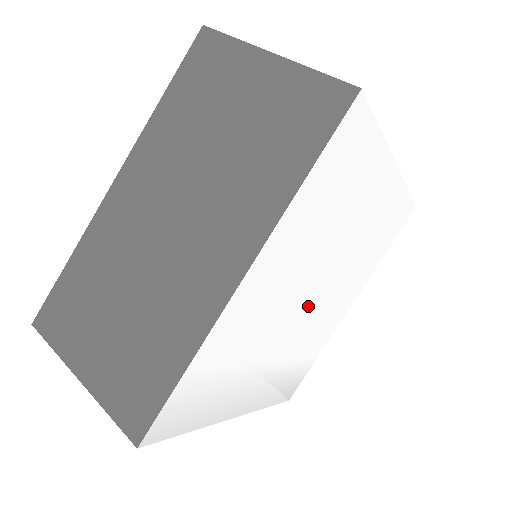
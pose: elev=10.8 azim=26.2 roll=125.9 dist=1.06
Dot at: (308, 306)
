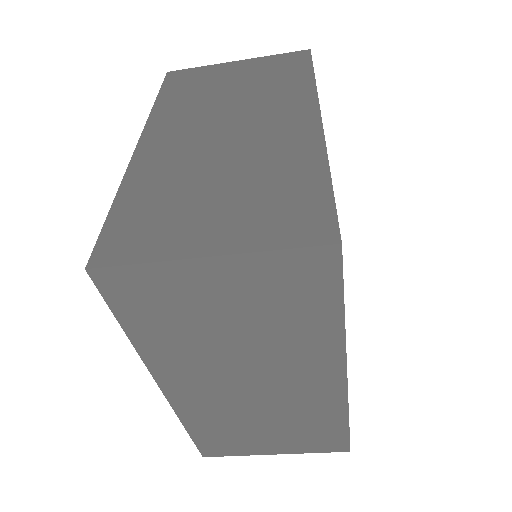
Dot at: occluded
